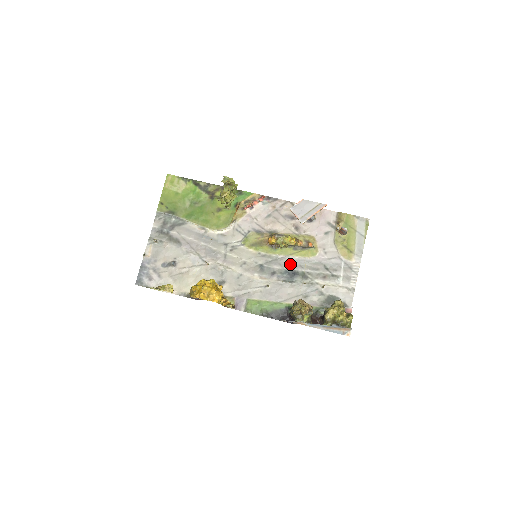
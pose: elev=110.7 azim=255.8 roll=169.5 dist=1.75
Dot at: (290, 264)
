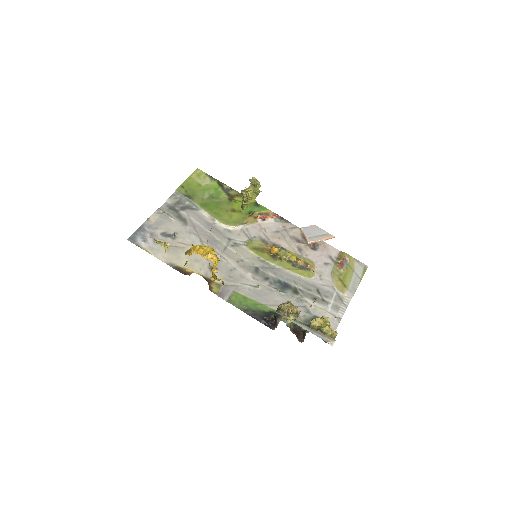
Dot at: (285, 276)
